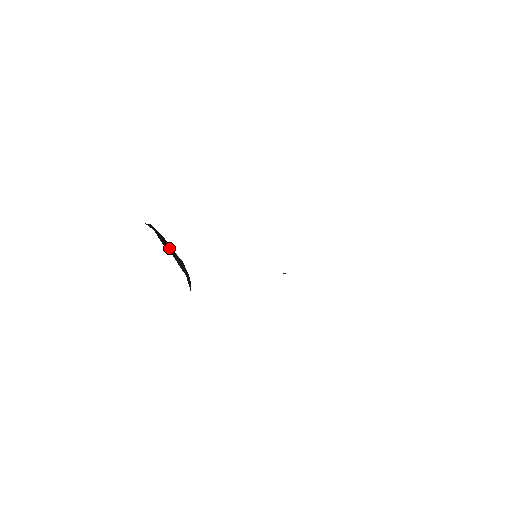
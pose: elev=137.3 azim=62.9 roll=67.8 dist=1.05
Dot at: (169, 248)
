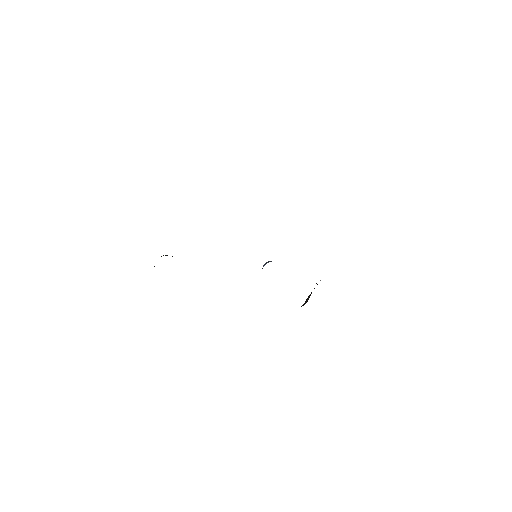
Dot at: occluded
